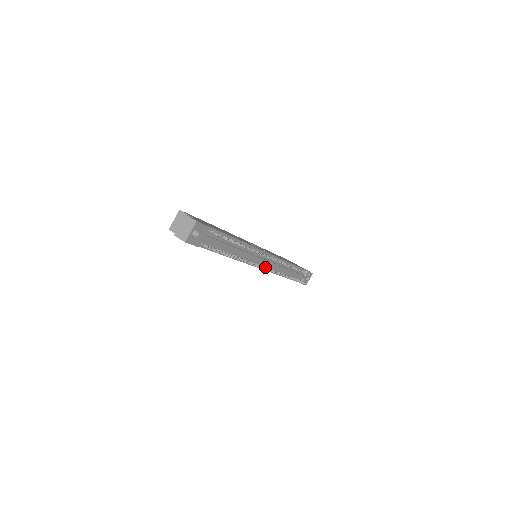
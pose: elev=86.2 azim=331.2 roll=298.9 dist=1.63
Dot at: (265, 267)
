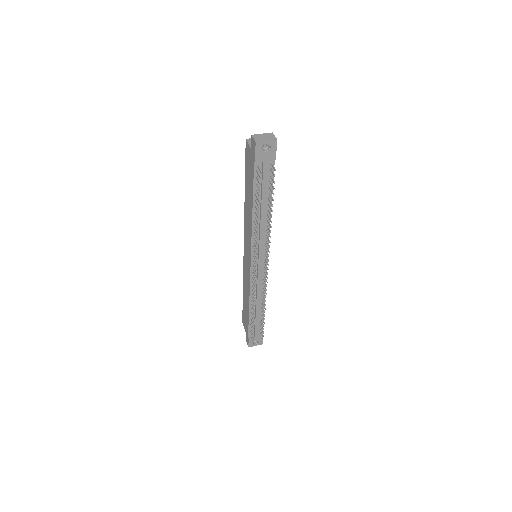
Dot at: (254, 269)
